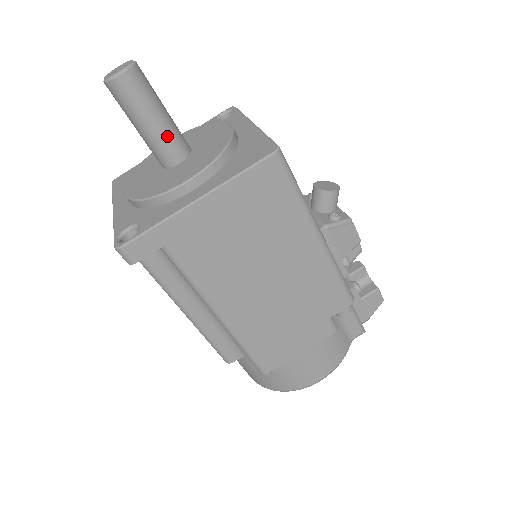
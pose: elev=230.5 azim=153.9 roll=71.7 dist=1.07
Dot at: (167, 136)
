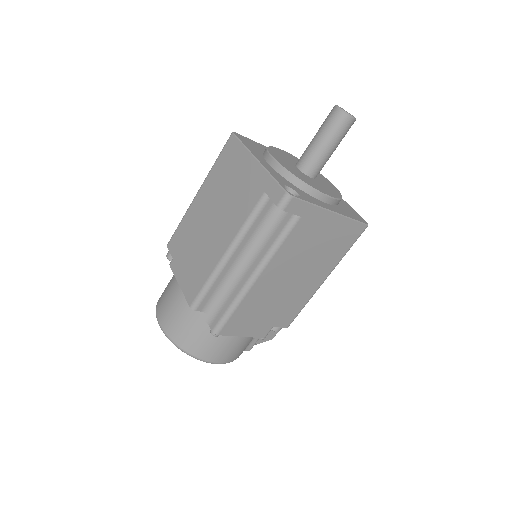
Dot at: (325, 161)
